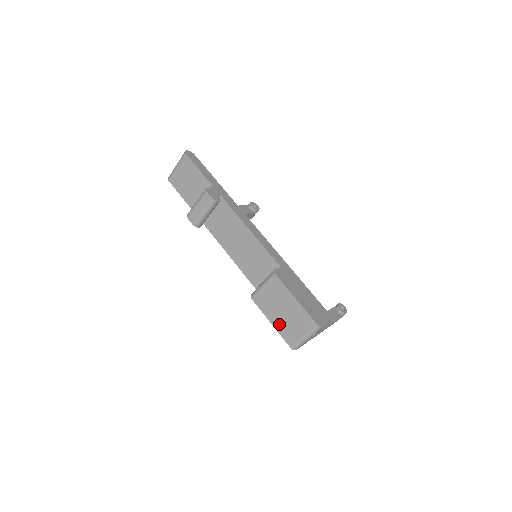
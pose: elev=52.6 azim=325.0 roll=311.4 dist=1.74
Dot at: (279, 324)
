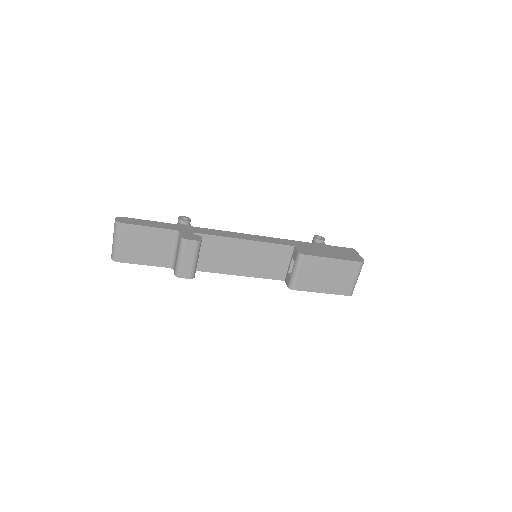
Dot at: (330, 288)
